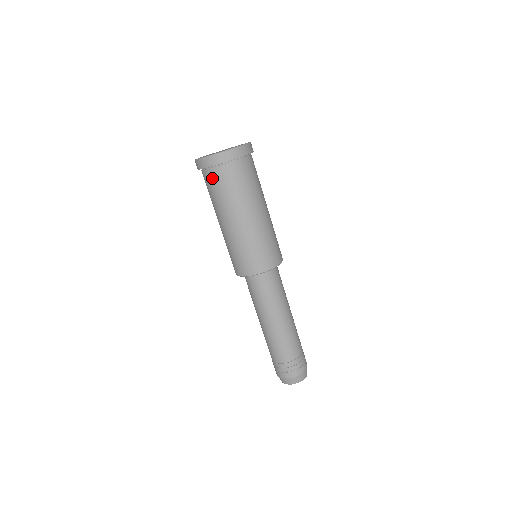
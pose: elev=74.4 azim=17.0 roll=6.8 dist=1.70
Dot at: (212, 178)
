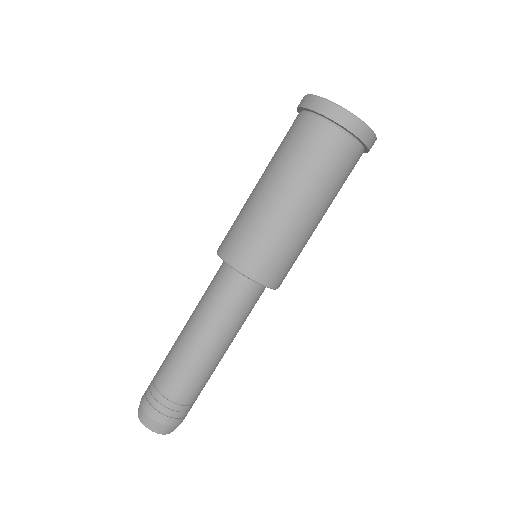
Dot at: (304, 126)
